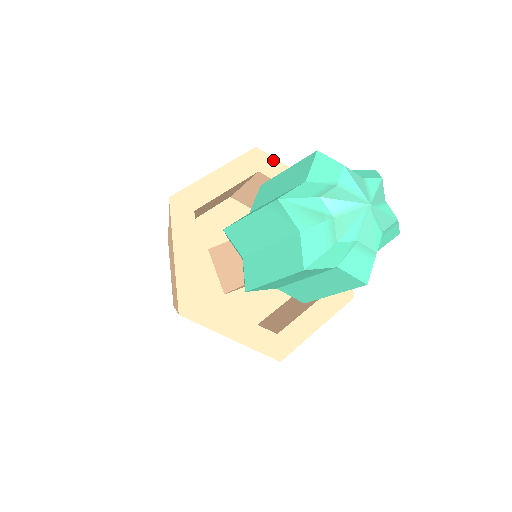
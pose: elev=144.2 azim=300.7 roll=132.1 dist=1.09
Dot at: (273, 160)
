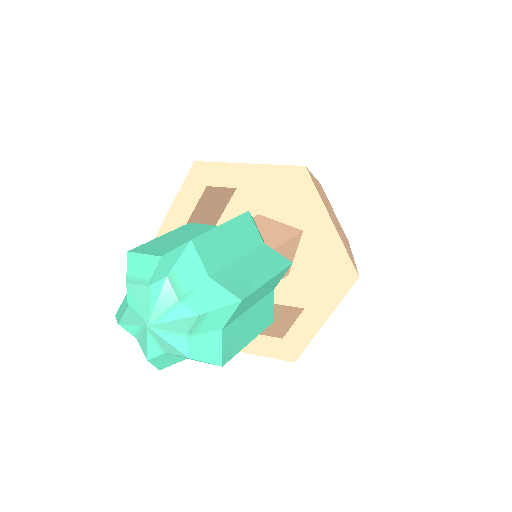
Dot at: (314, 190)
